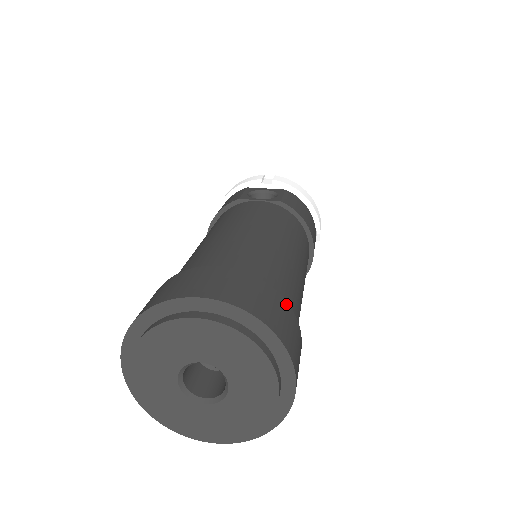
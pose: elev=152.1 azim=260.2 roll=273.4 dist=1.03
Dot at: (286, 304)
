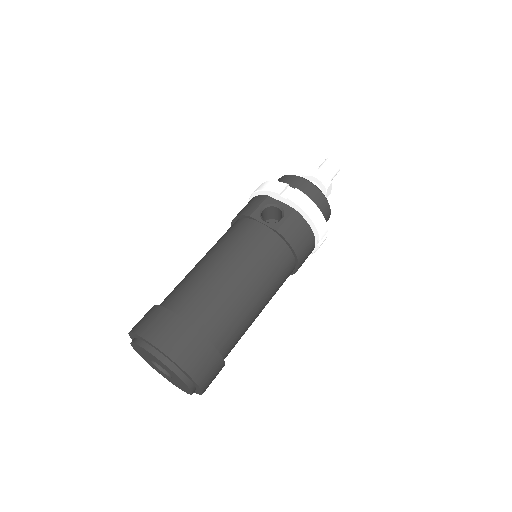
Dot at: (212, 348)
